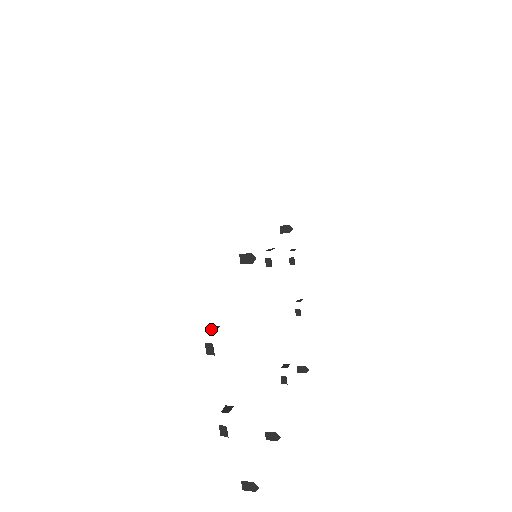
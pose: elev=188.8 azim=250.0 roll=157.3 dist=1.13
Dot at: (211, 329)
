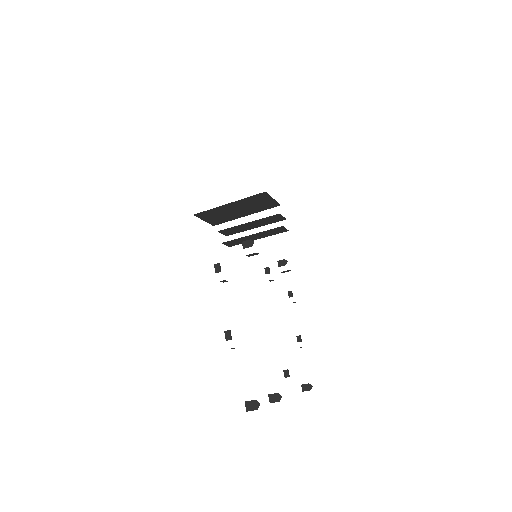
Dot at: occluded
